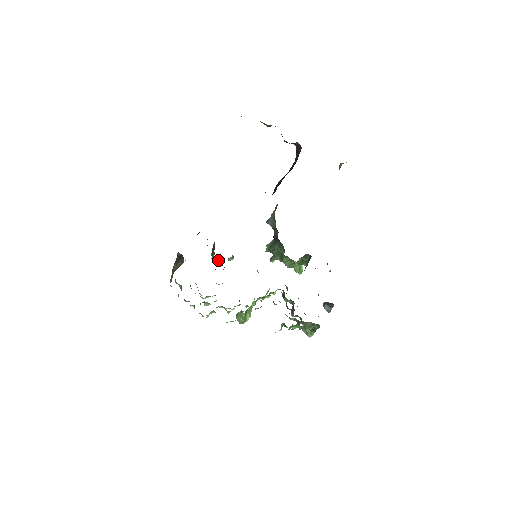
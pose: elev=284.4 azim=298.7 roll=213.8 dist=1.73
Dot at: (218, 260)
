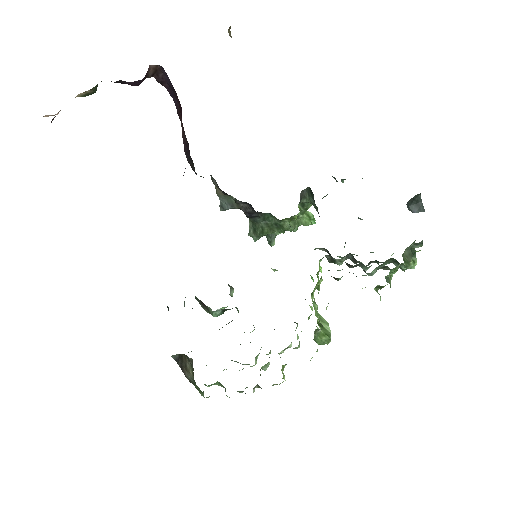
Dot at: occluded
